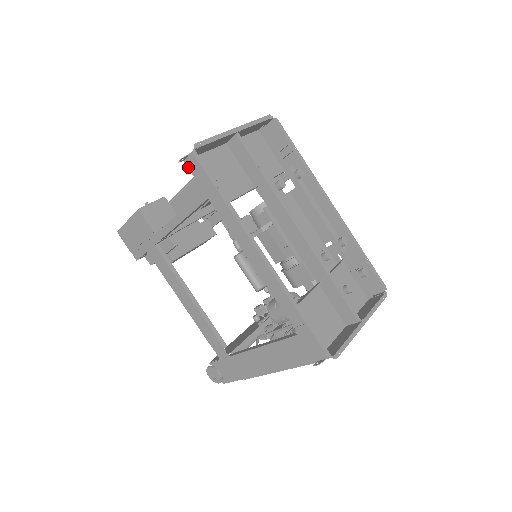
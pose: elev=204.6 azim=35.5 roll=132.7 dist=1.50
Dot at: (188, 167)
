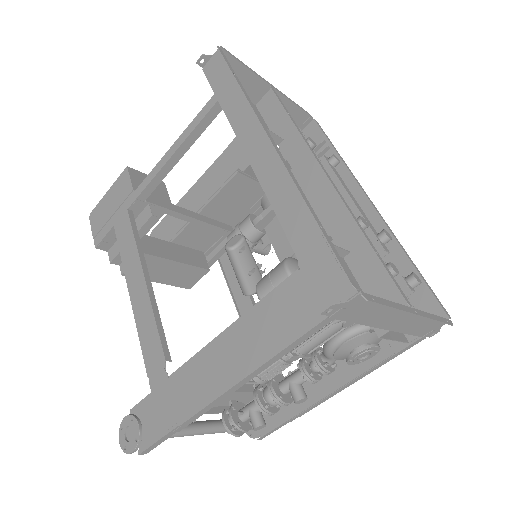
Dot at: (206, 73)
